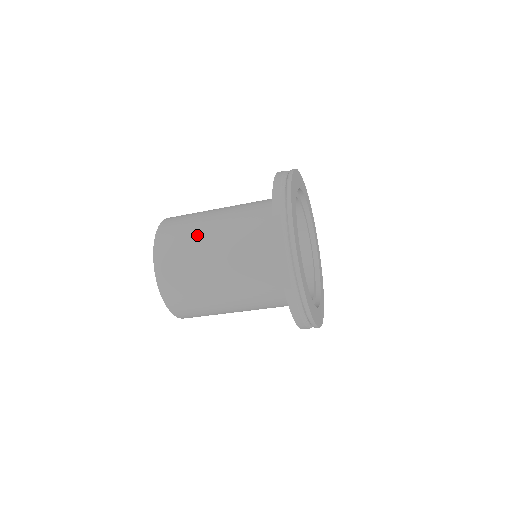
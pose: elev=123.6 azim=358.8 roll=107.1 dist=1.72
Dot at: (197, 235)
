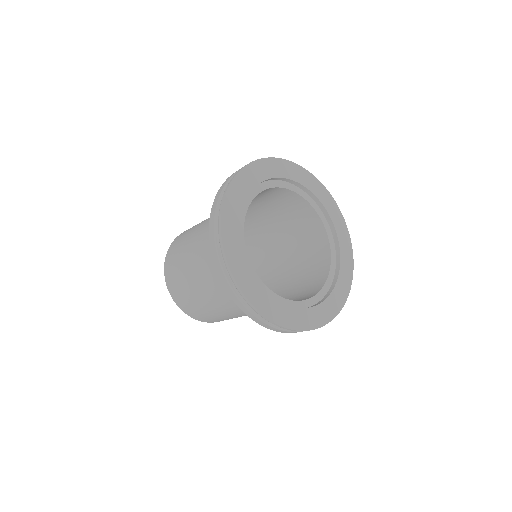
Dot at: (191, 284)
